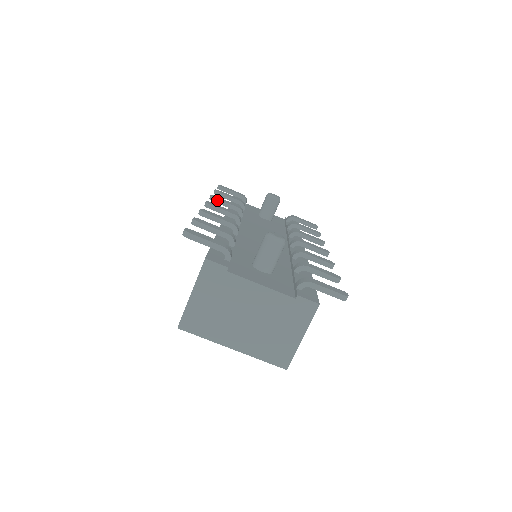
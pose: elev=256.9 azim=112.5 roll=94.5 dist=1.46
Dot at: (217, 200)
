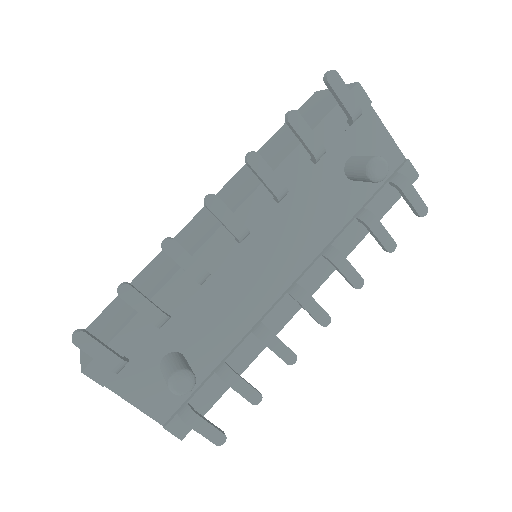
Dot at: (252, 169)
